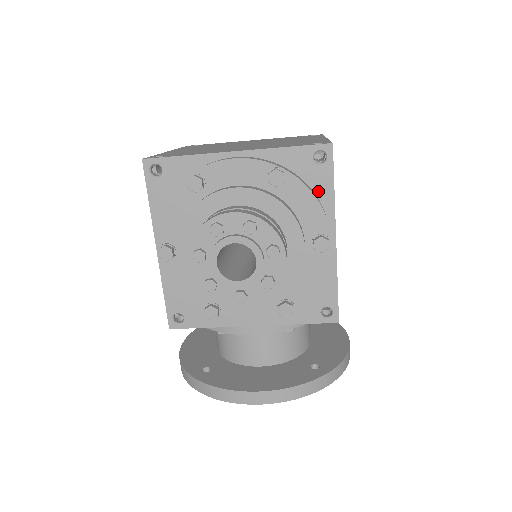
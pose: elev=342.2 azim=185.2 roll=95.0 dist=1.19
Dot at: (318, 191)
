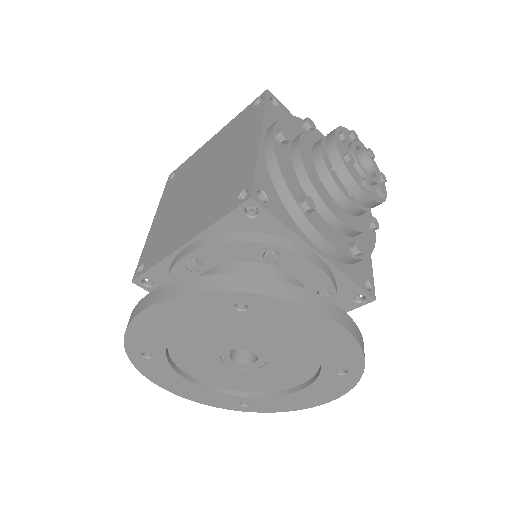
Dot at: occluded
